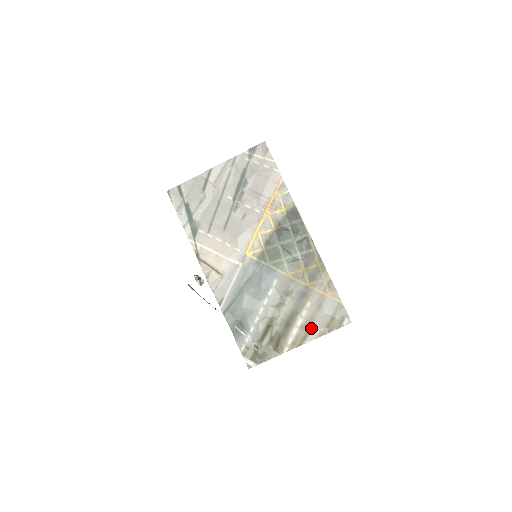
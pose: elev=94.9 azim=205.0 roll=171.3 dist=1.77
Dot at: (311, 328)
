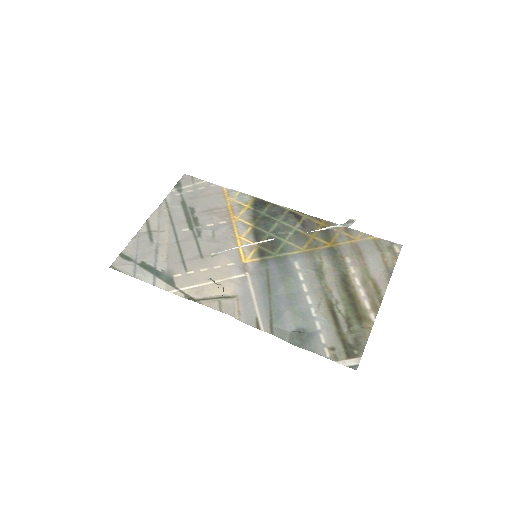
Dot at: (373, 278)
